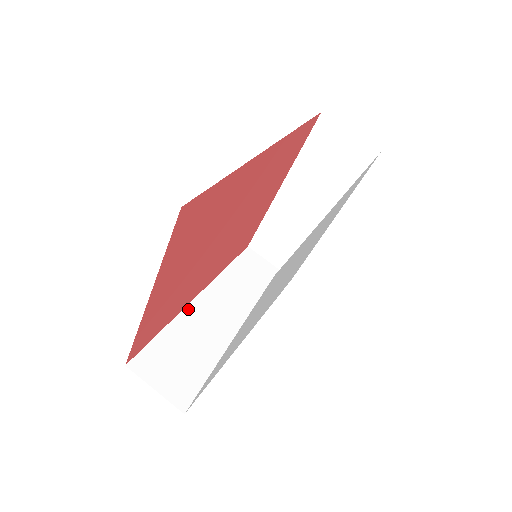
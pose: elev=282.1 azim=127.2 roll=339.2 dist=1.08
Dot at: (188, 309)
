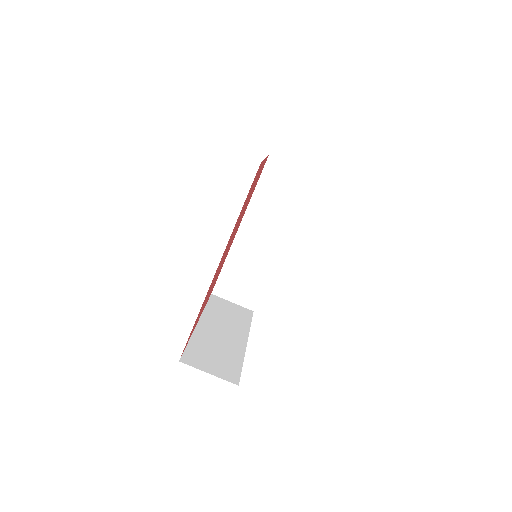
Dot at: (236, 241)
